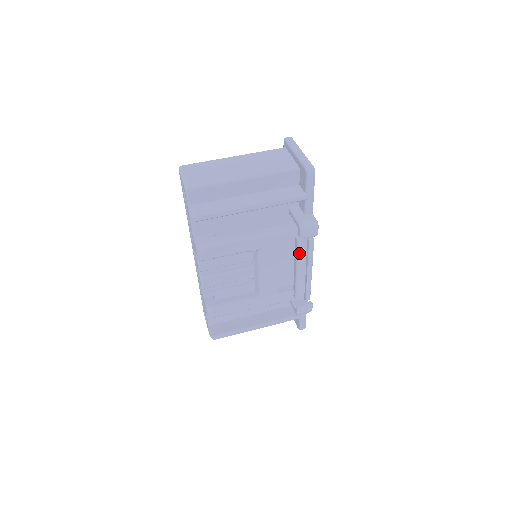
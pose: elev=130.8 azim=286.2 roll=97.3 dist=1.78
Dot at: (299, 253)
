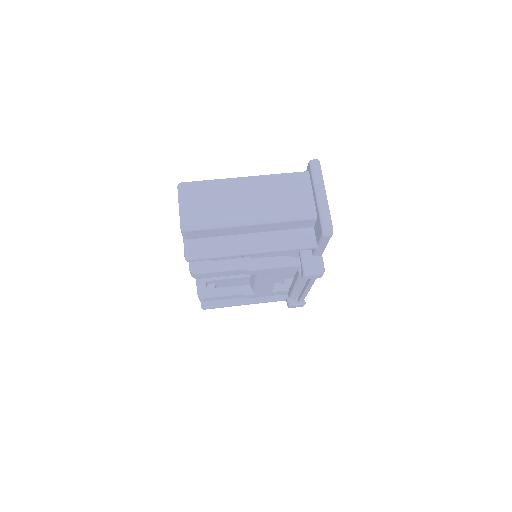
Dot at: (299, 280)
